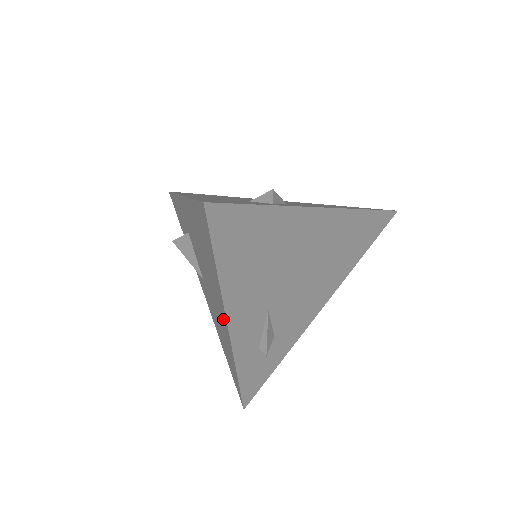
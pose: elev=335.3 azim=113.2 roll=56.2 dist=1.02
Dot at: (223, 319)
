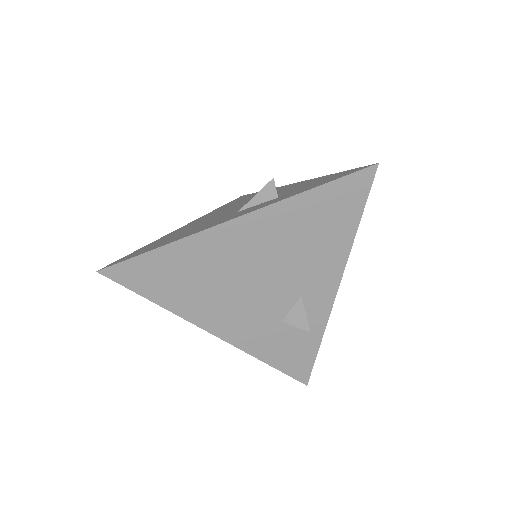
Dot at: occluded
